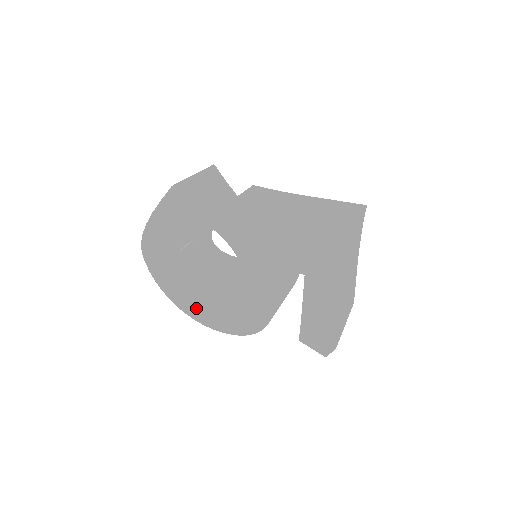
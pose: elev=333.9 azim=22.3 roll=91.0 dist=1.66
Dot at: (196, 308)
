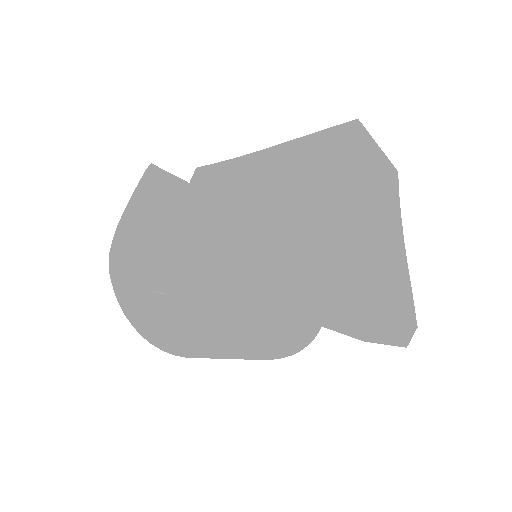
Dot at: (163, 321)
